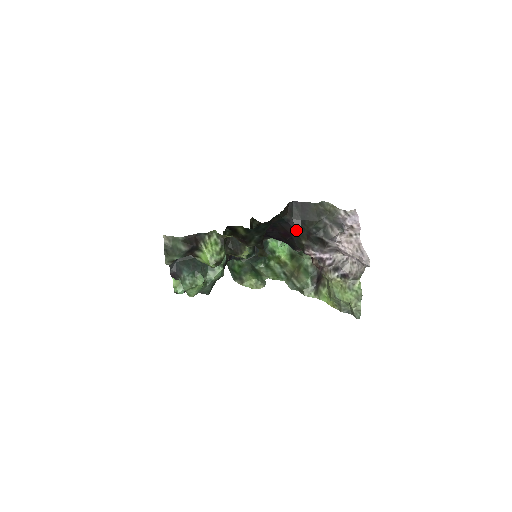
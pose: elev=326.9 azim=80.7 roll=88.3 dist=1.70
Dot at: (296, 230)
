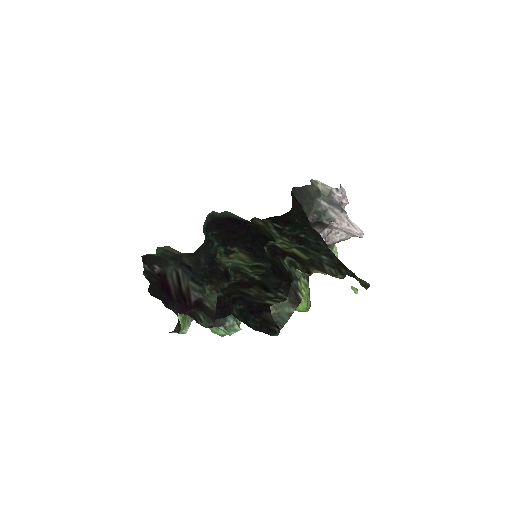
Dot at: occluded
